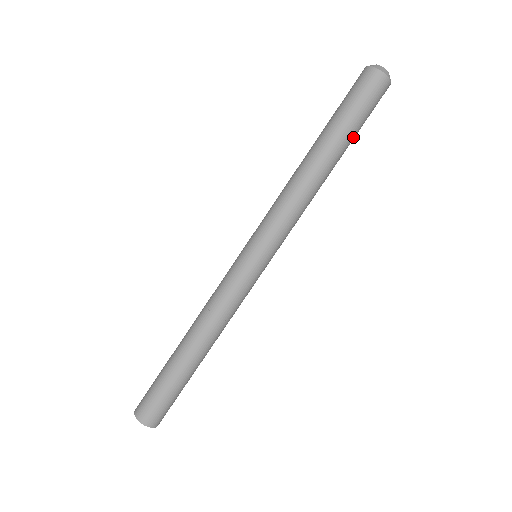
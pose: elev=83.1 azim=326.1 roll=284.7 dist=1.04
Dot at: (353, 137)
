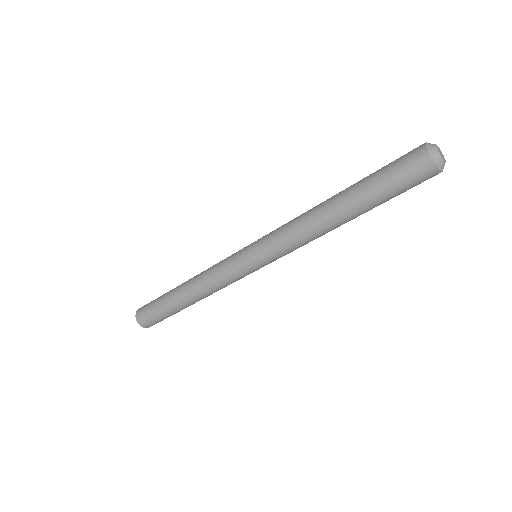
Dot at: occluded
